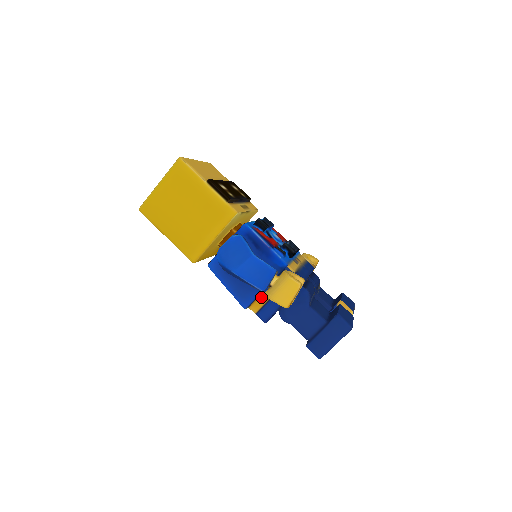
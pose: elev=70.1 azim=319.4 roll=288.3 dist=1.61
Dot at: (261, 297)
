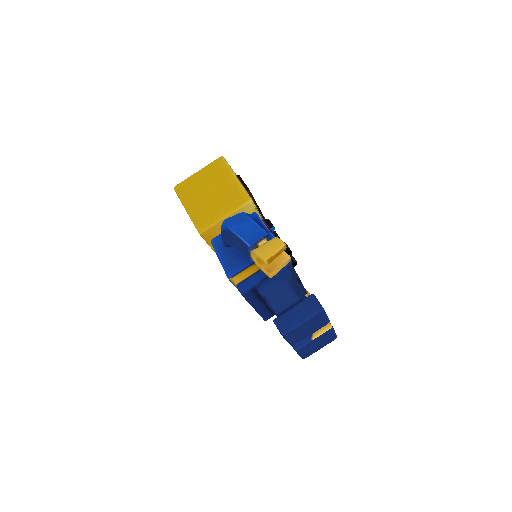
Dot at: (247, 270)
